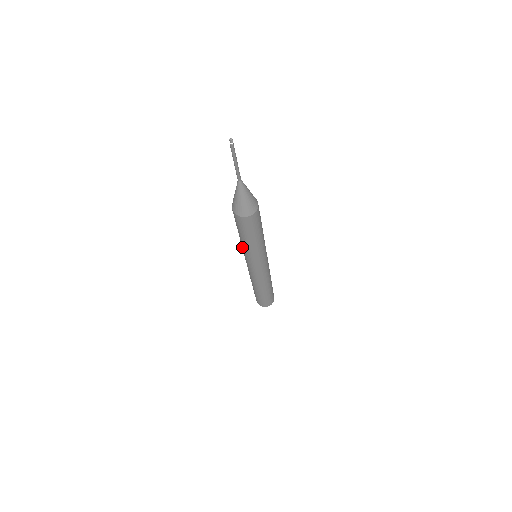
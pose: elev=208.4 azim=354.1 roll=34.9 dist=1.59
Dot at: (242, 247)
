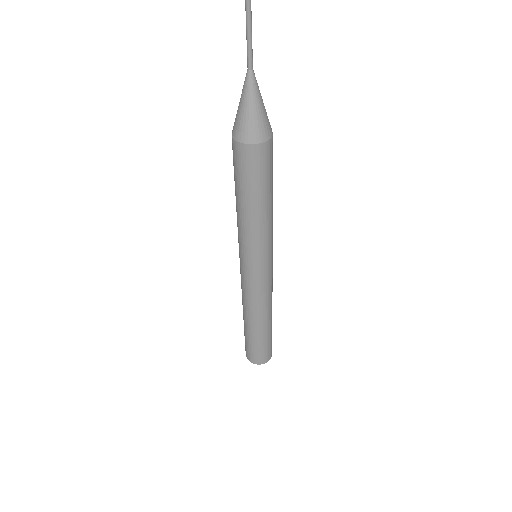
Dot at: (244, 234)
